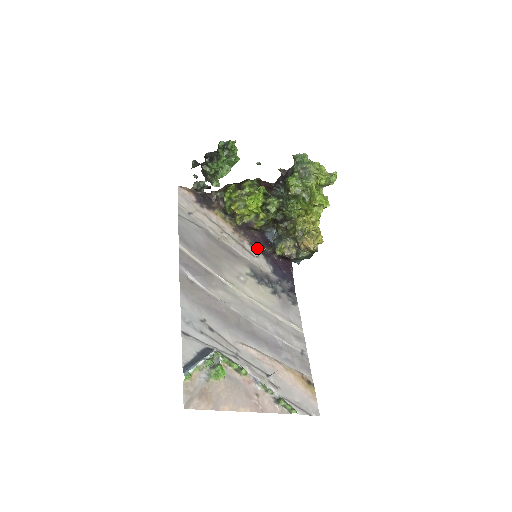
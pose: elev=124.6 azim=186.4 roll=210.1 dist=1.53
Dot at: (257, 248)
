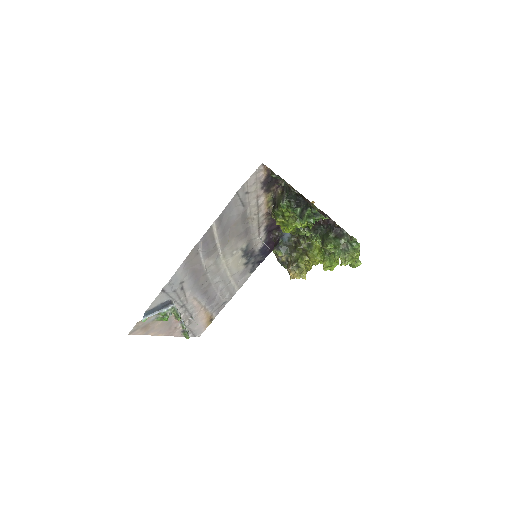
Dot at: (268, 230)
